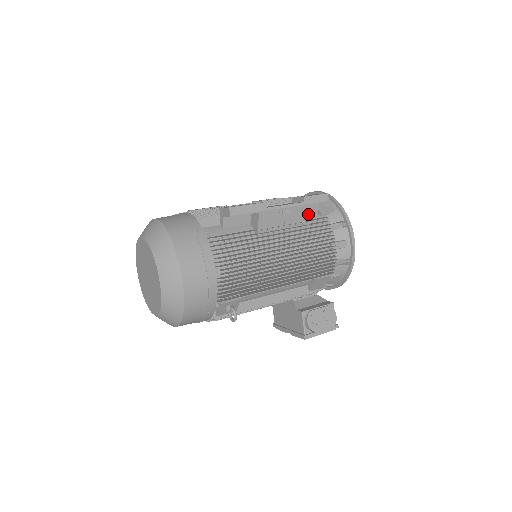
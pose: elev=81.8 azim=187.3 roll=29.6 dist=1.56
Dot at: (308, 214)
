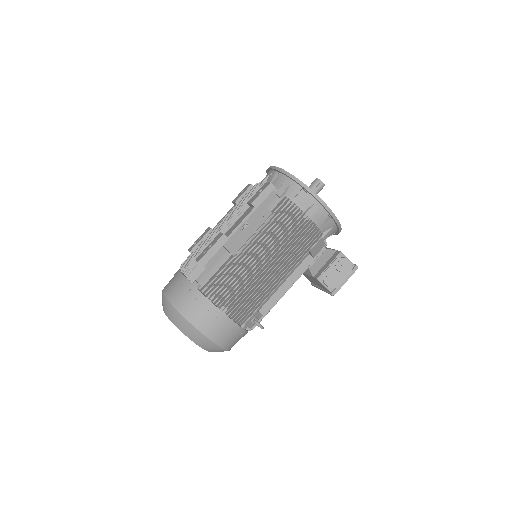
Dot at: (266, 211)
